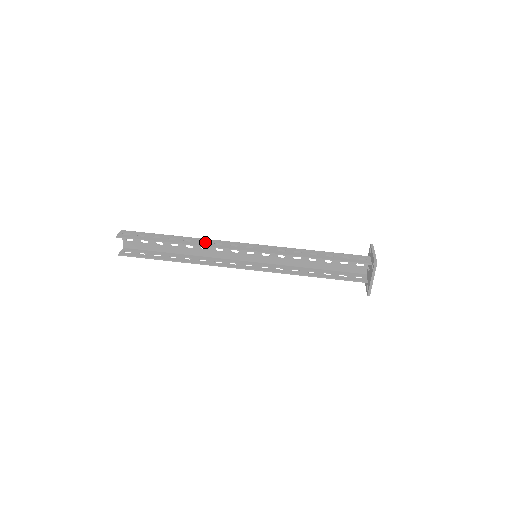
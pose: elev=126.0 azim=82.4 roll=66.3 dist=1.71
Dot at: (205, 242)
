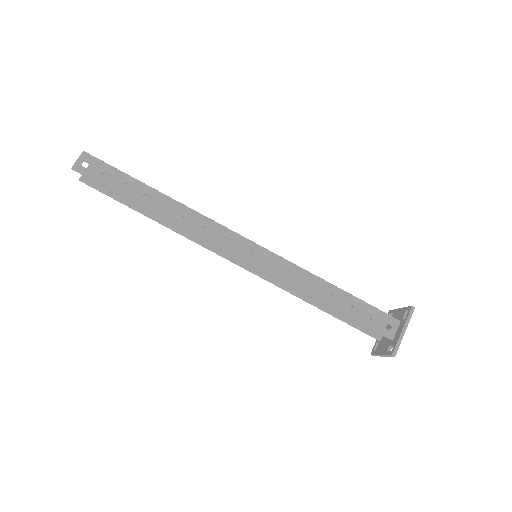
Dot at: occluded
